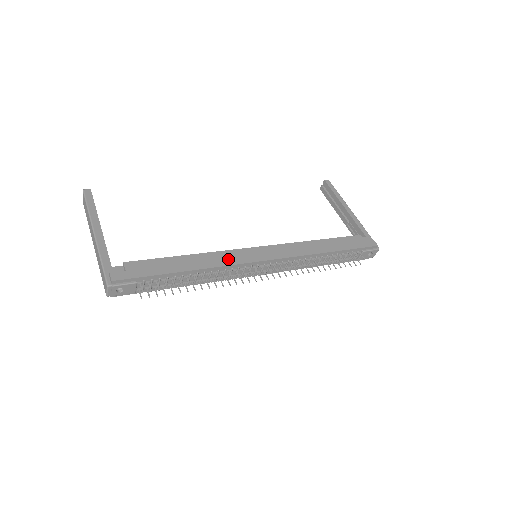
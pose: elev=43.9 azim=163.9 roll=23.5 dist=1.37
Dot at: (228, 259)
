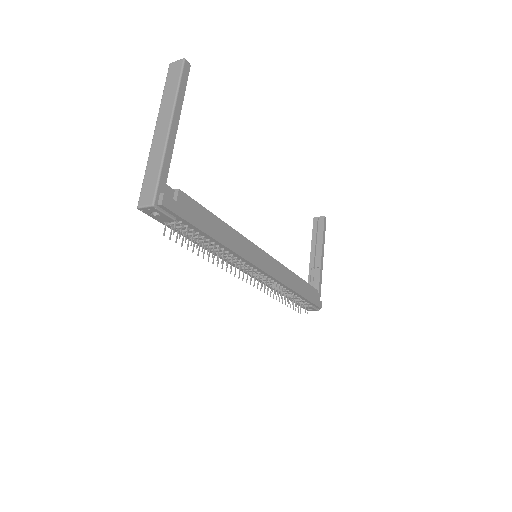
Dot at: (245, 250)
